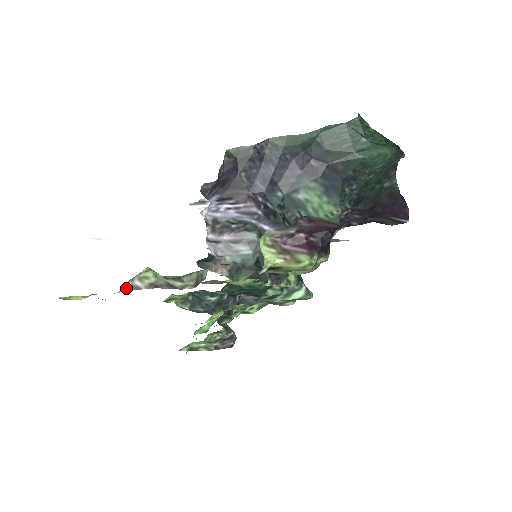
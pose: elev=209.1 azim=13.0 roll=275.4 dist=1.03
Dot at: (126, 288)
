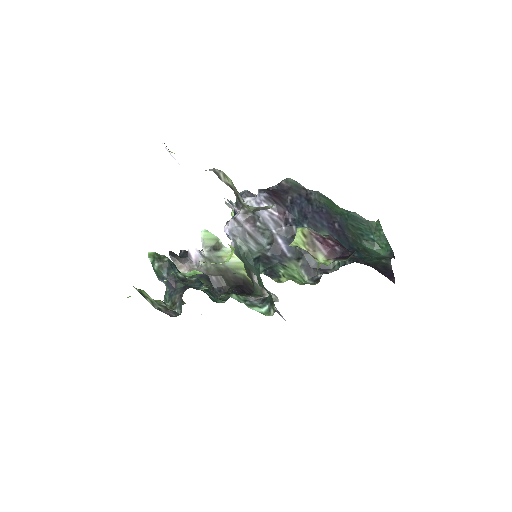
Dot at: (213, 171)
